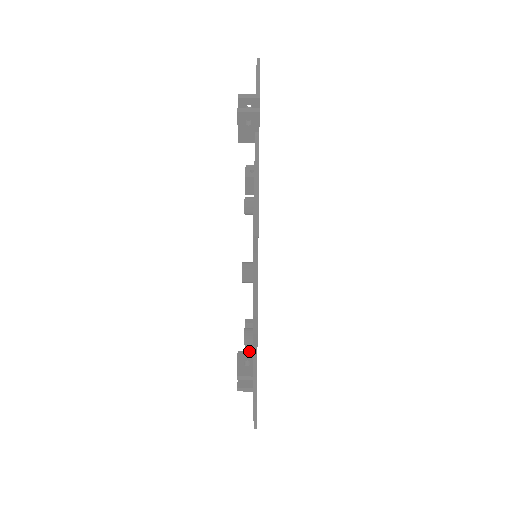
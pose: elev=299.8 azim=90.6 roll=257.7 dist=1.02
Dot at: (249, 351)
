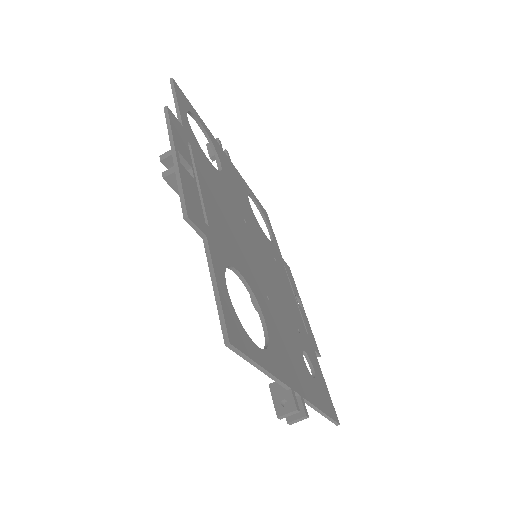
Dot at: occluded
